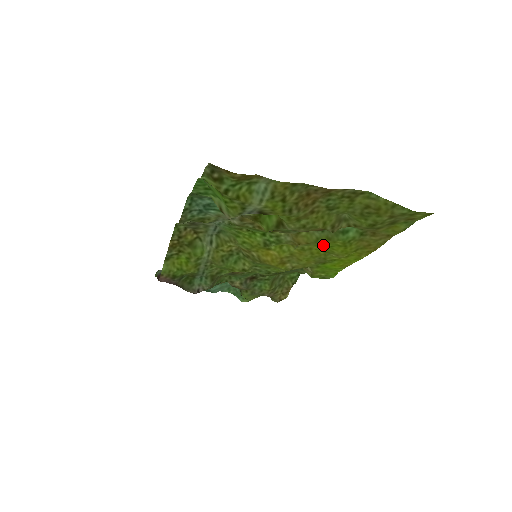
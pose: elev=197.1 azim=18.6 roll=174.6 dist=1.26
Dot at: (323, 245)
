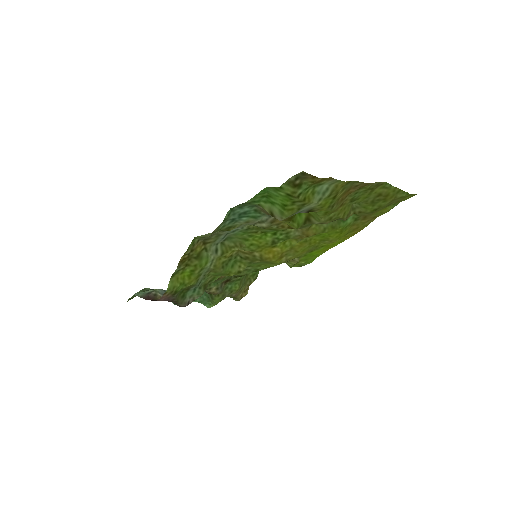
Dot at: (323, 234)
